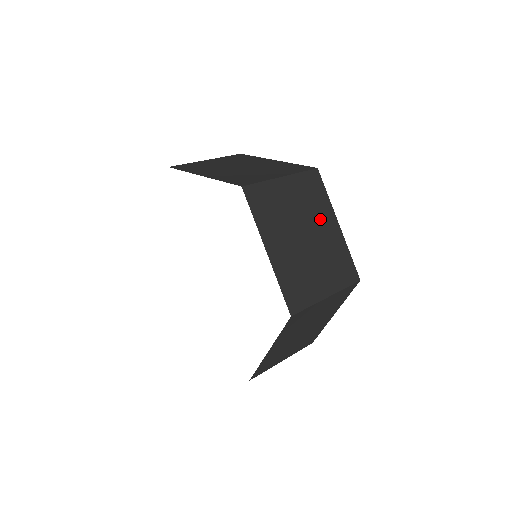
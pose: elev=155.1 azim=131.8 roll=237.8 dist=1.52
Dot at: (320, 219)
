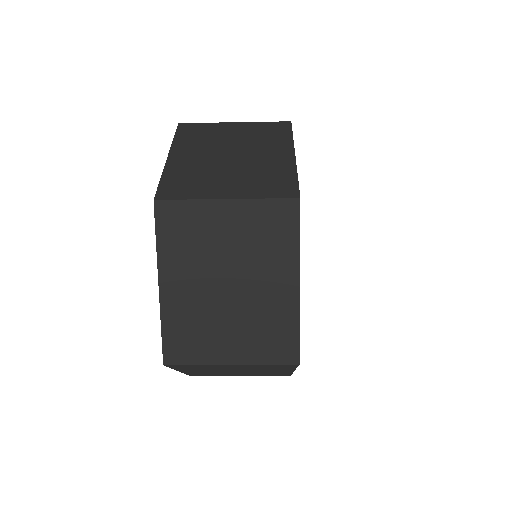
Dot at: (266, 148)
